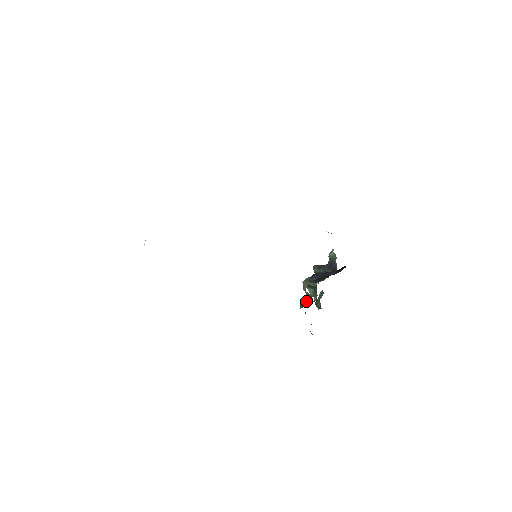
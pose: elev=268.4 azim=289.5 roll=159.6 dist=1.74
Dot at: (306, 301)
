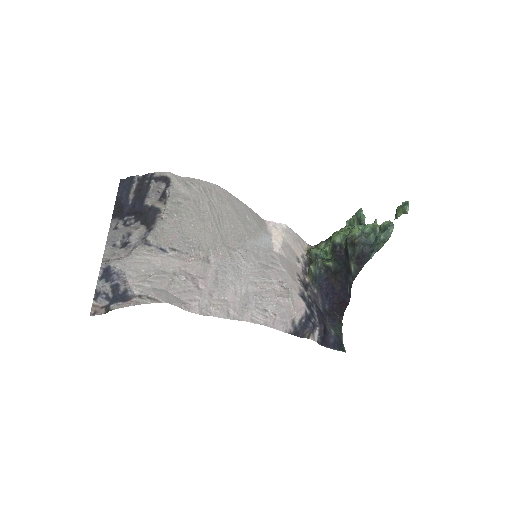
Dot at: occluded
